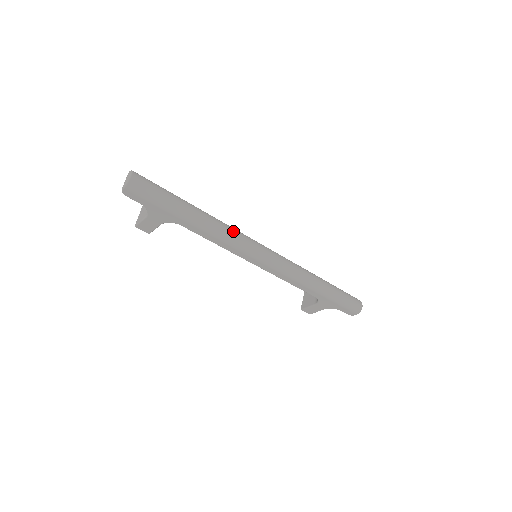
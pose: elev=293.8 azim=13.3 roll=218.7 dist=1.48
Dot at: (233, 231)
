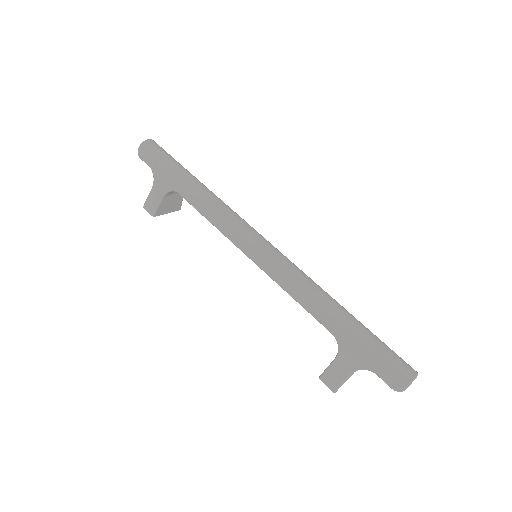
Dot at: (230, 208)
